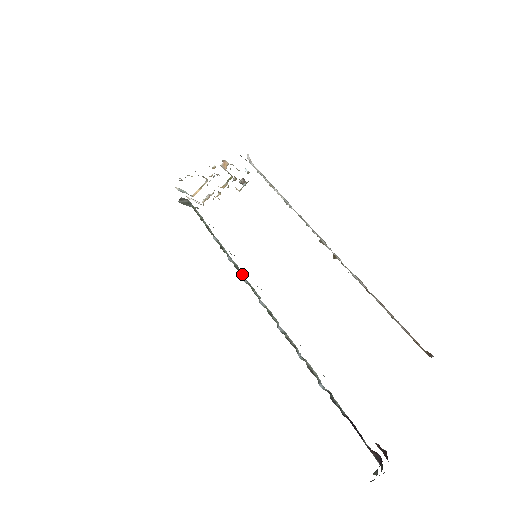
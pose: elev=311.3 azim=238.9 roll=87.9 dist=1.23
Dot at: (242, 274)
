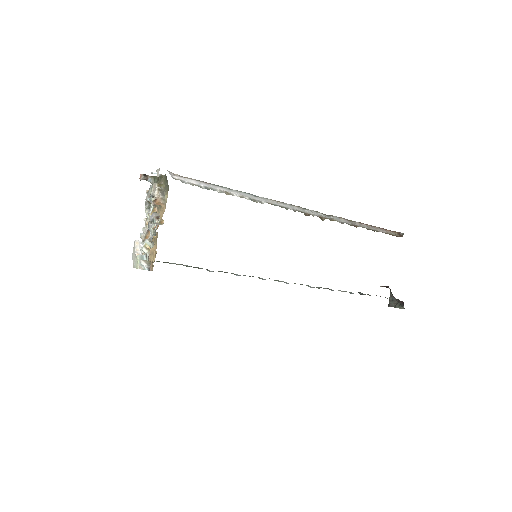
Dot at: (260, 278)
